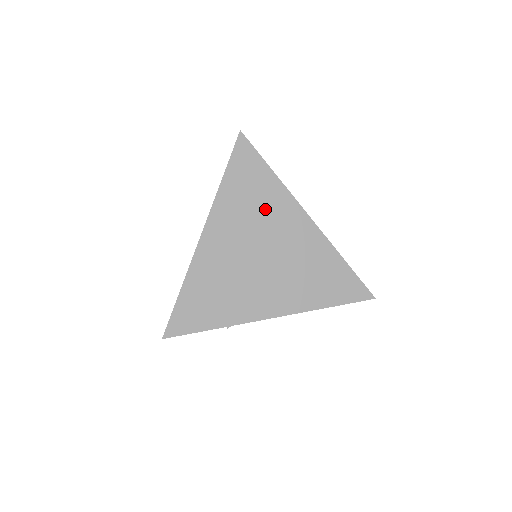
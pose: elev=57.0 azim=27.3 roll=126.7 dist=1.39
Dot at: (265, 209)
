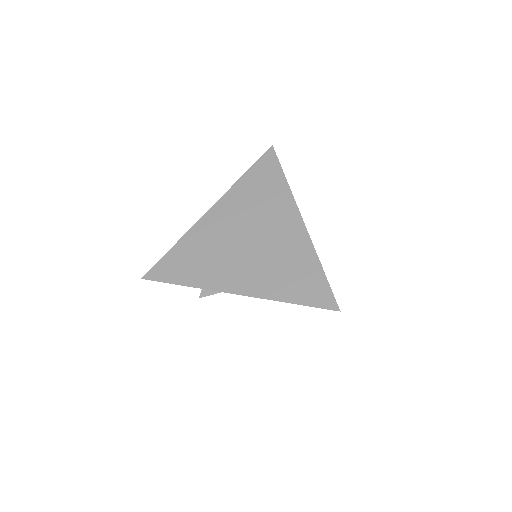
Dot at: (267, 205)
